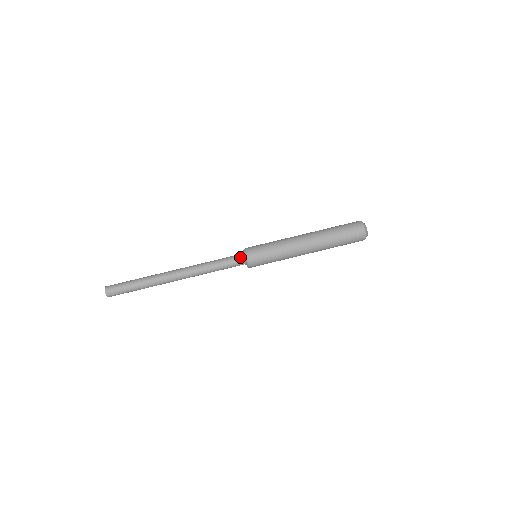
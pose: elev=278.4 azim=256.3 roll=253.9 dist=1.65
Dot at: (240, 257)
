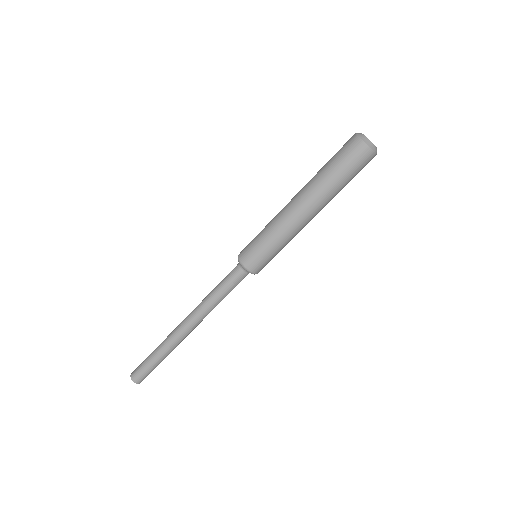
Dot at: (237, 268)
